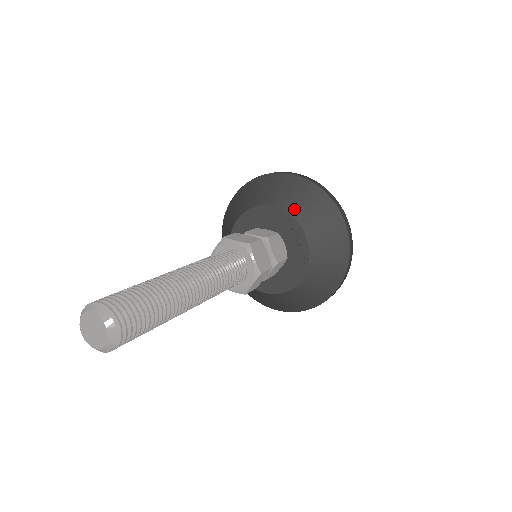
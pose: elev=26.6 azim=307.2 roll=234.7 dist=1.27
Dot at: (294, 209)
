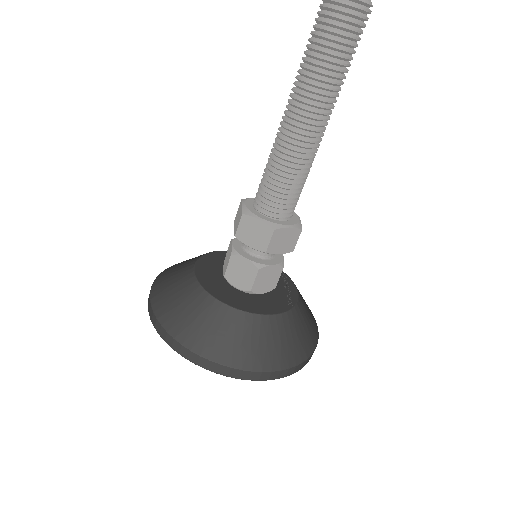
Dot at: occluded
